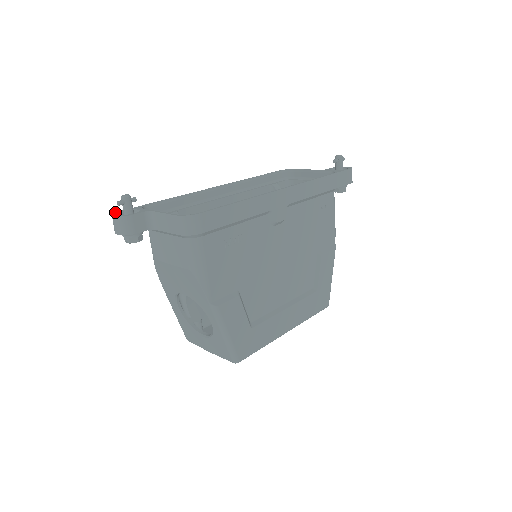
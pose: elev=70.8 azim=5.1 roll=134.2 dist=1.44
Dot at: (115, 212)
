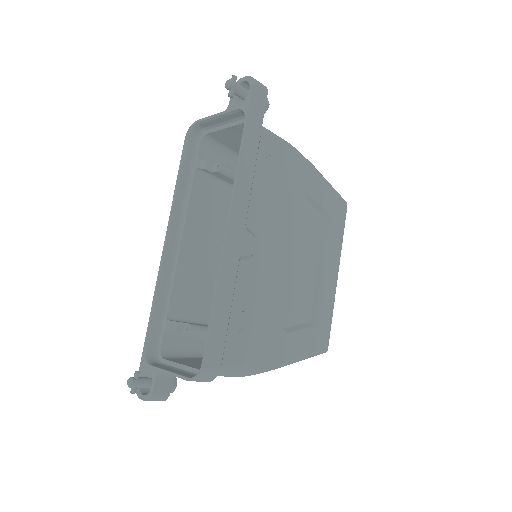
Dot at: occluded
